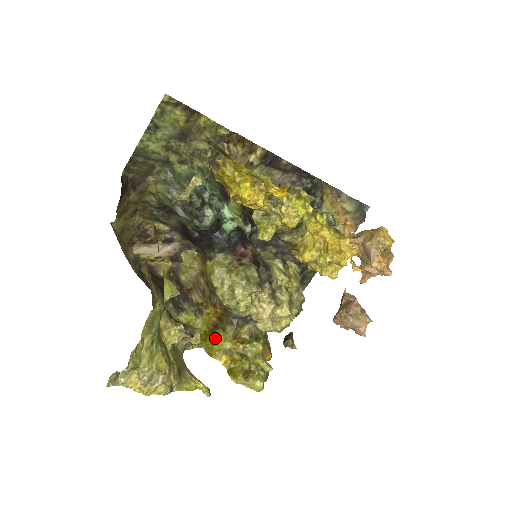
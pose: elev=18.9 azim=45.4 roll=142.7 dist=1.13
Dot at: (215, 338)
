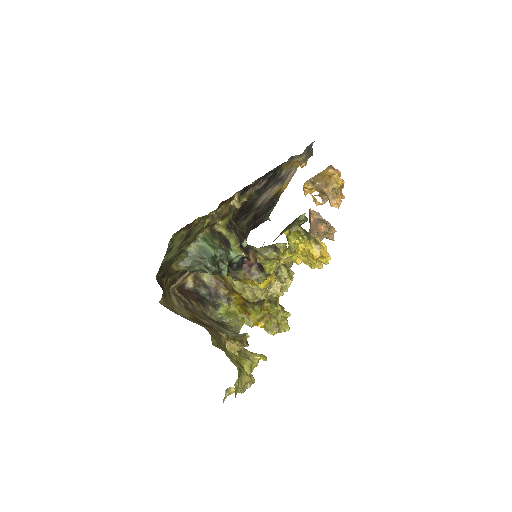
Dot at: (249, 314)
